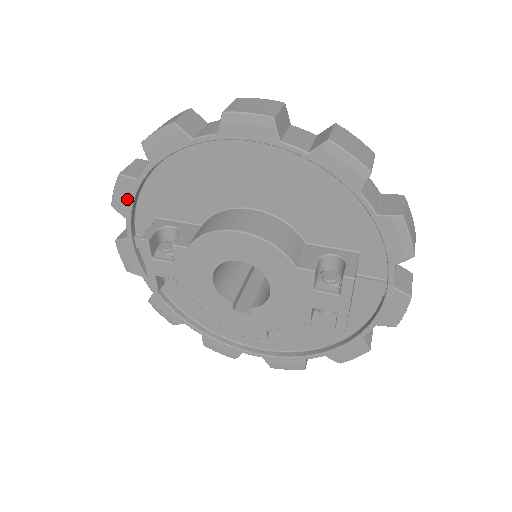
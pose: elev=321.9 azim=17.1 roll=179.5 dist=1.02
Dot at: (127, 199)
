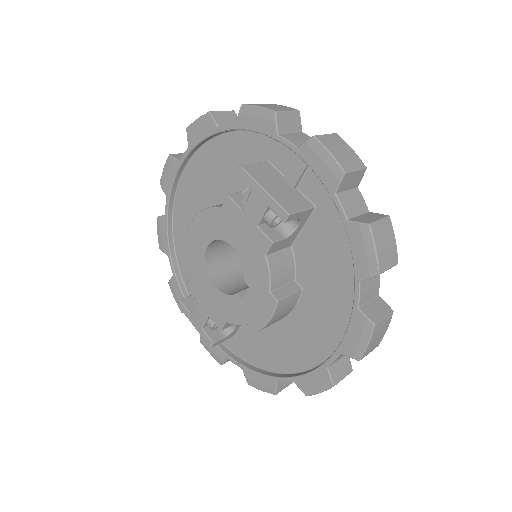
Dot at: (180, 296)
